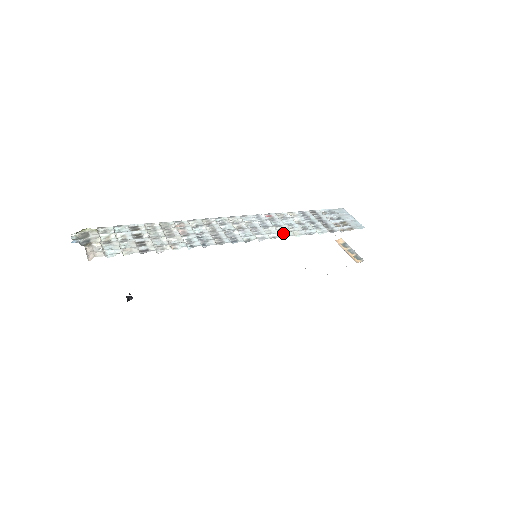
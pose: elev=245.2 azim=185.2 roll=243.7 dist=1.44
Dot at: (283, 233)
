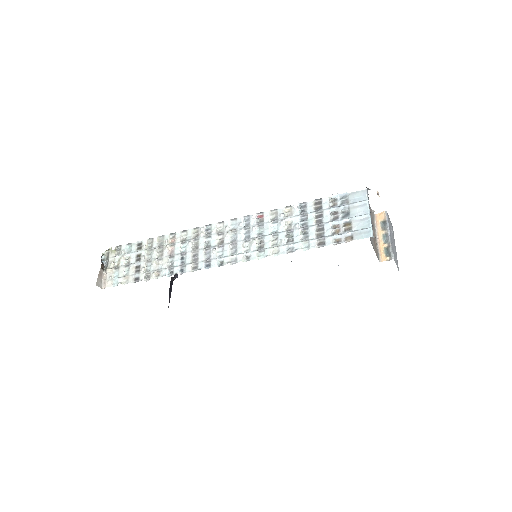
Dot at: (260, 251)
